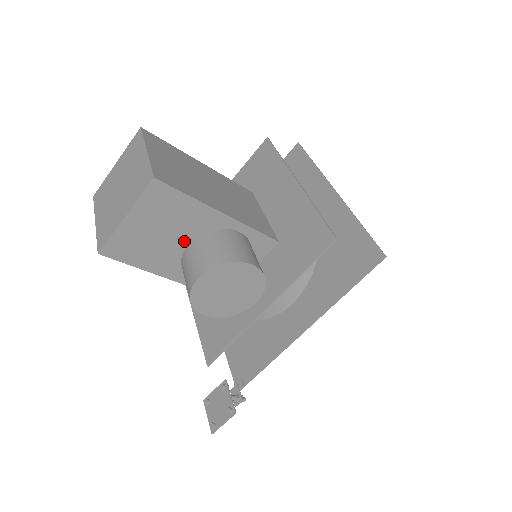
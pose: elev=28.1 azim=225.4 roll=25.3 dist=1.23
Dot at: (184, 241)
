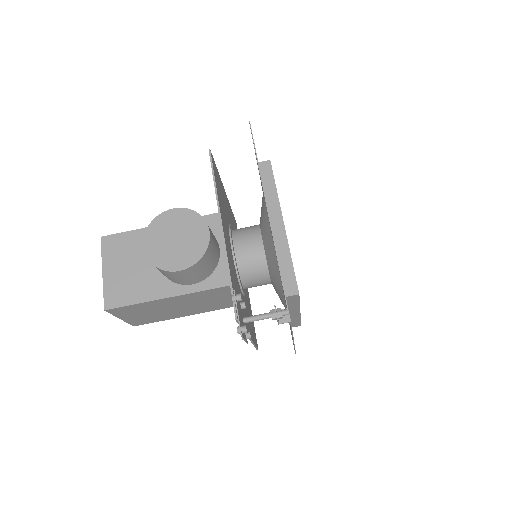
Dot at: occluded
